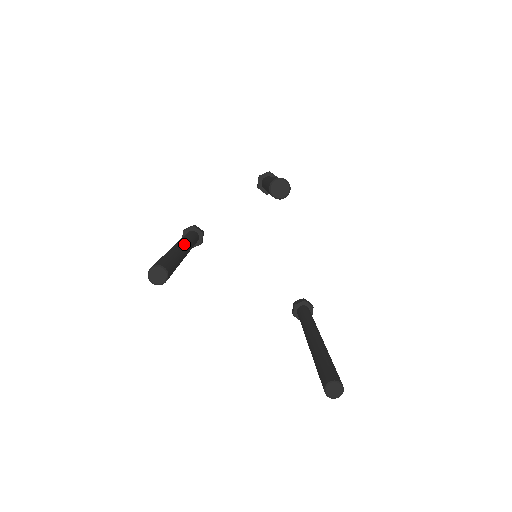
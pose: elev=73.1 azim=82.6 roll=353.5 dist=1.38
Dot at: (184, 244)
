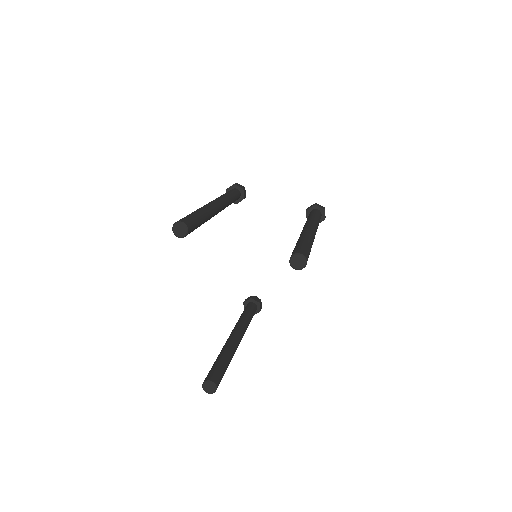
Dot at: (221, 207)
